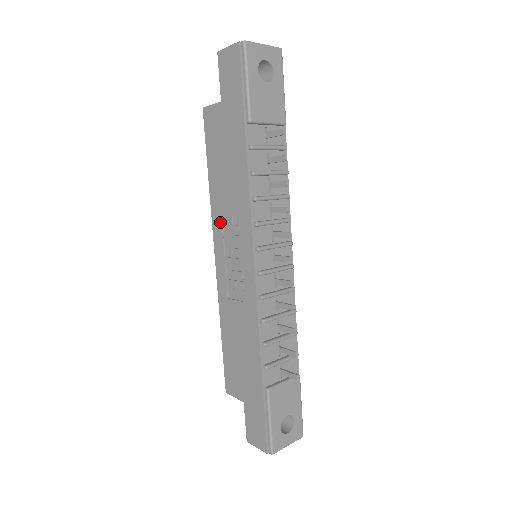
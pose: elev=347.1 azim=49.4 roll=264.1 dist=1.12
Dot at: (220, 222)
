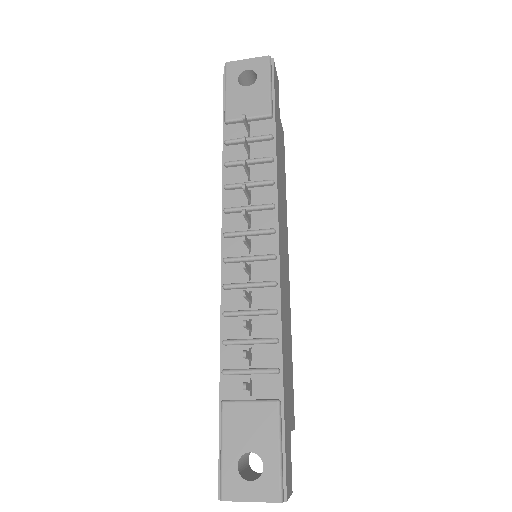
Dot at: occluded
